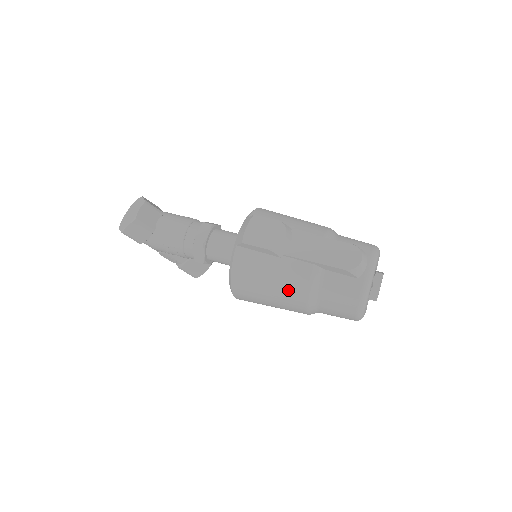
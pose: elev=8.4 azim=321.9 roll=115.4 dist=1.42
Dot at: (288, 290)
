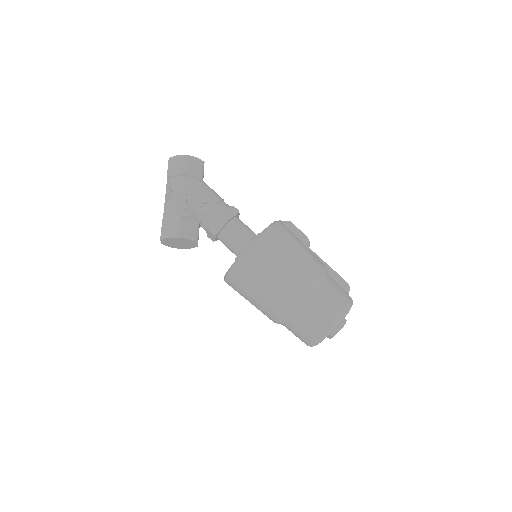
Dot at: (310, 260)
